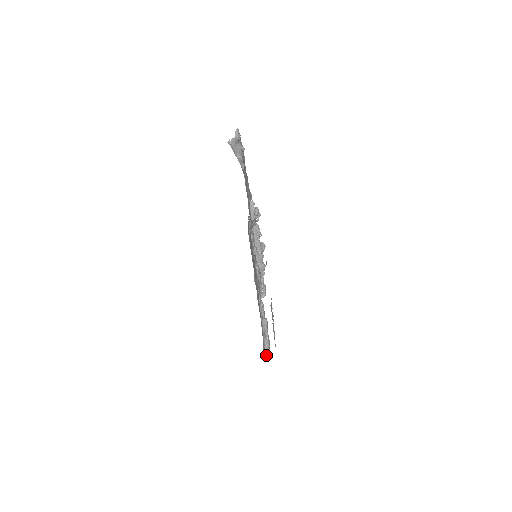
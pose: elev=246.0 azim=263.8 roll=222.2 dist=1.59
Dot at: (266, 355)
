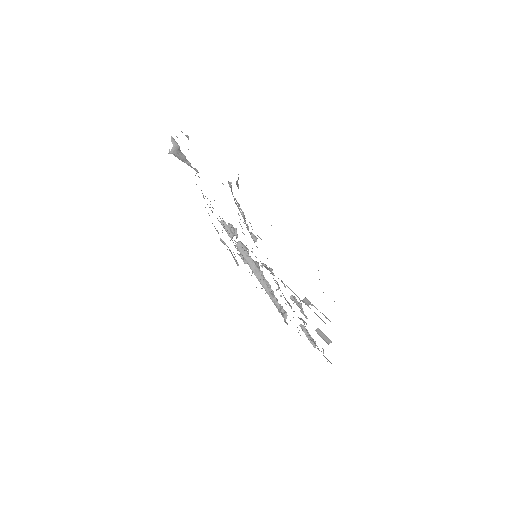
Dot at: (329, 343)
